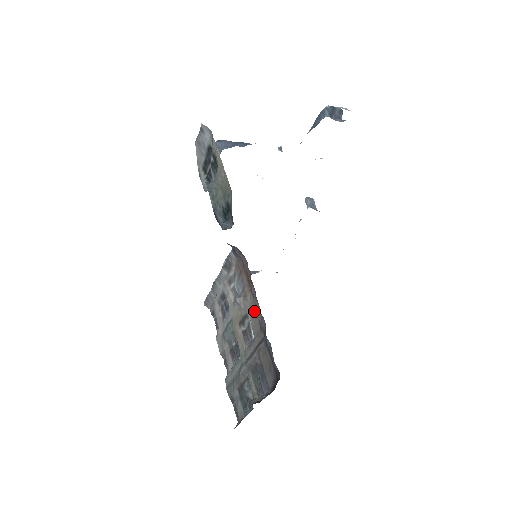
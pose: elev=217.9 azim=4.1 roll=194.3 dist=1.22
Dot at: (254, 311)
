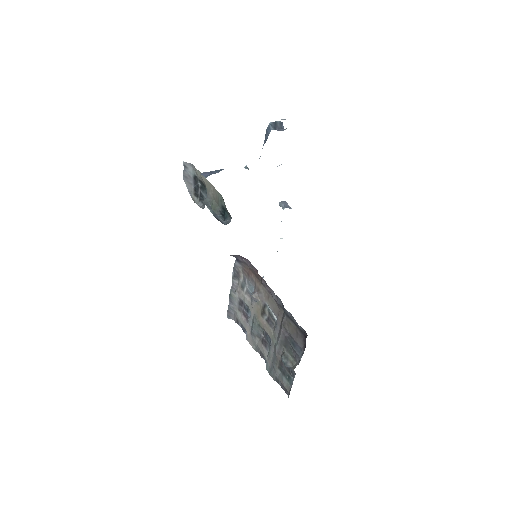
Dot at: (269, 297)
